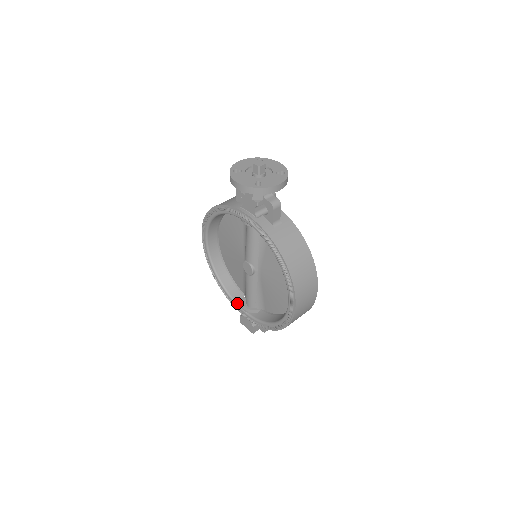
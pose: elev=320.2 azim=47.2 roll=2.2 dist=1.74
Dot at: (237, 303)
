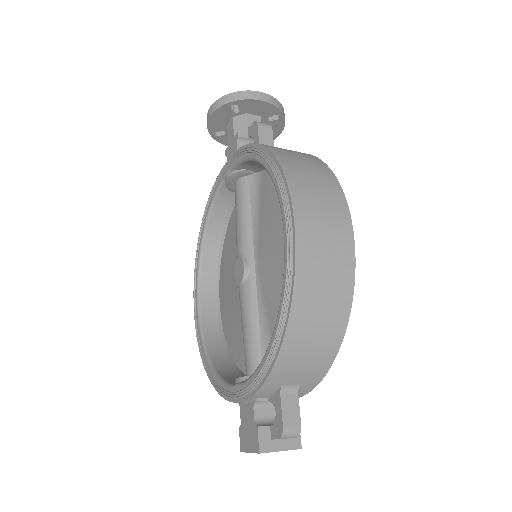
Dot at: (230, 382)
